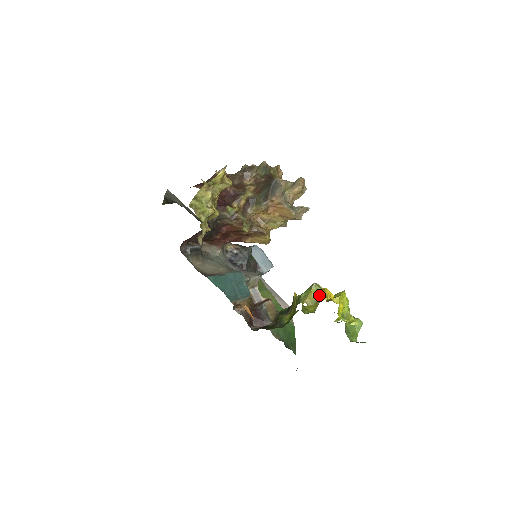
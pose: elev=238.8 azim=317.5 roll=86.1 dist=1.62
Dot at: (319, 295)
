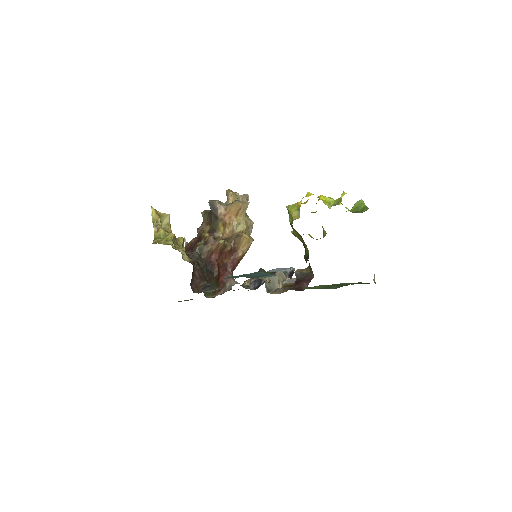
Dot at: (296, 206)
